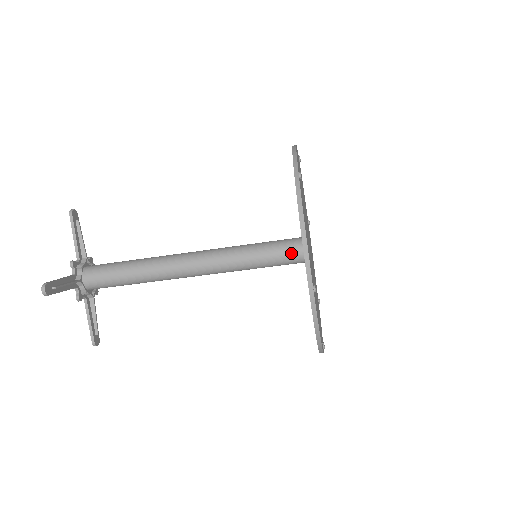
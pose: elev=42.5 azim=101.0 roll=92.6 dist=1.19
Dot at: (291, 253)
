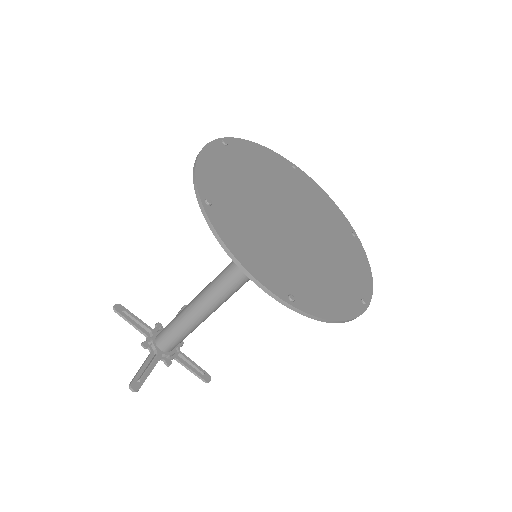
Dot at: occluded
